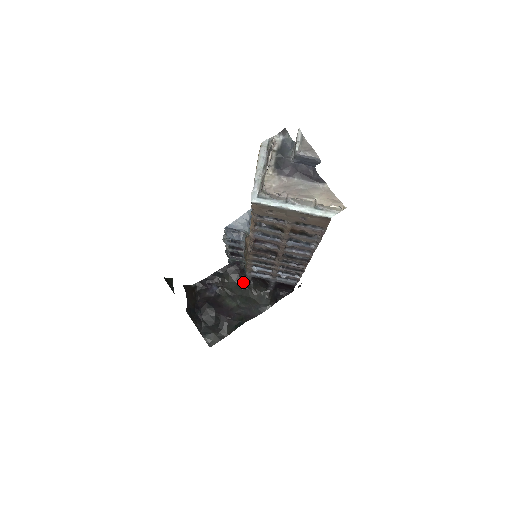
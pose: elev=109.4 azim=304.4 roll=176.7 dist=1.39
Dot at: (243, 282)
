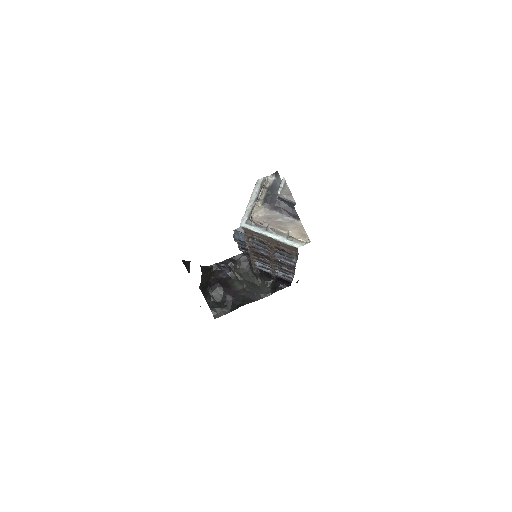
Dot at: (252, 270)
